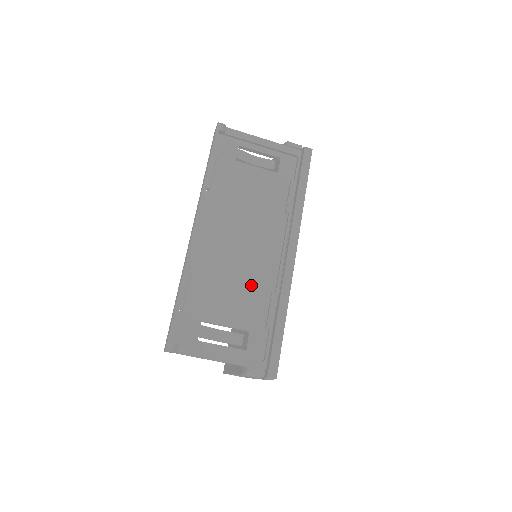
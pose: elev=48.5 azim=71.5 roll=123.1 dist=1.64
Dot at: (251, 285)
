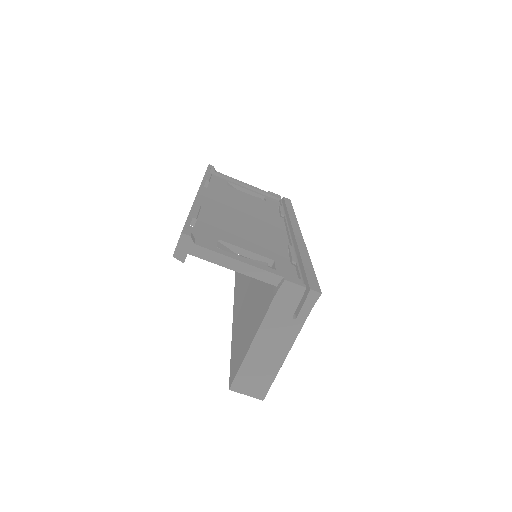
Dot at: (264, 237)
